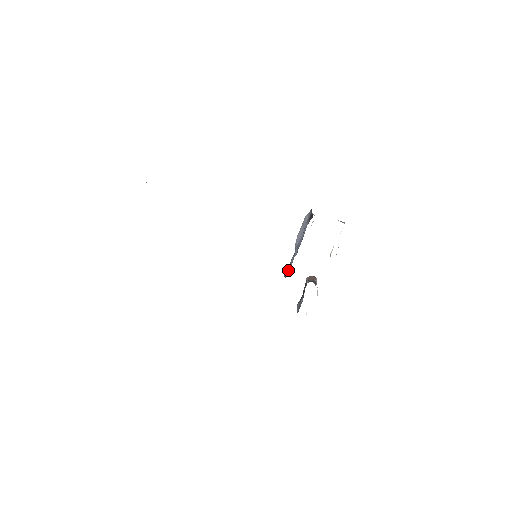
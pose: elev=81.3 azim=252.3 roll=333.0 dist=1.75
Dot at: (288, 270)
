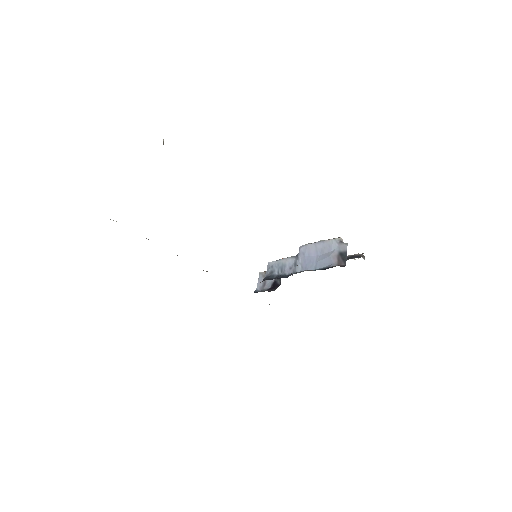
Dot at: (278, 269)
